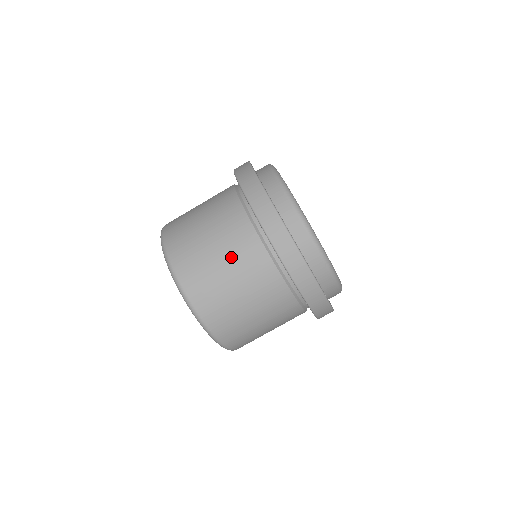
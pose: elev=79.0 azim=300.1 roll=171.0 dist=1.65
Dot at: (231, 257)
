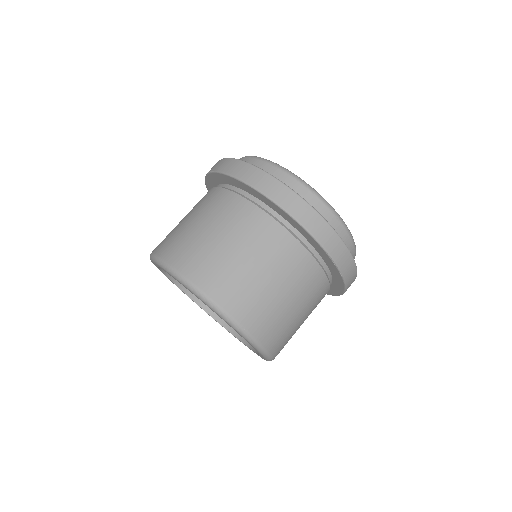
Dot at: (240, 238)
